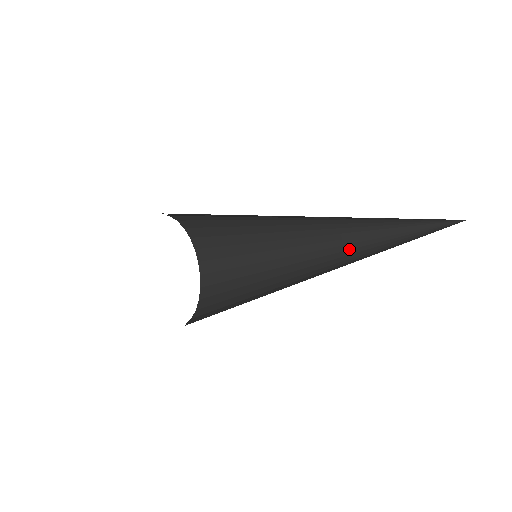
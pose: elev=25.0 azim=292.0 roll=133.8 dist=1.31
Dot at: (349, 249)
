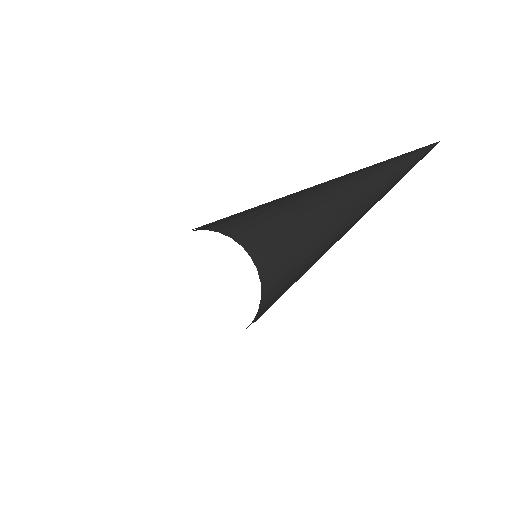
Dot at: (330, 199)
